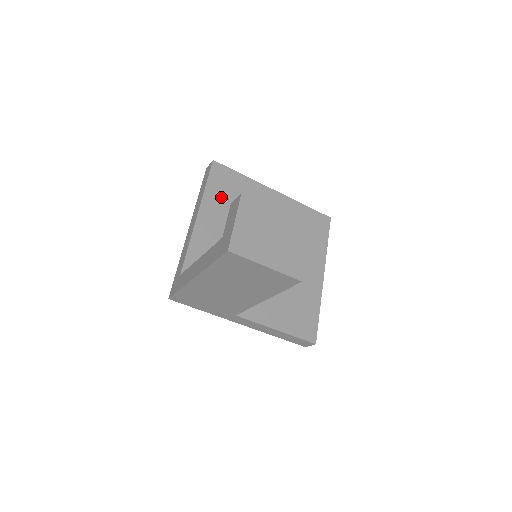
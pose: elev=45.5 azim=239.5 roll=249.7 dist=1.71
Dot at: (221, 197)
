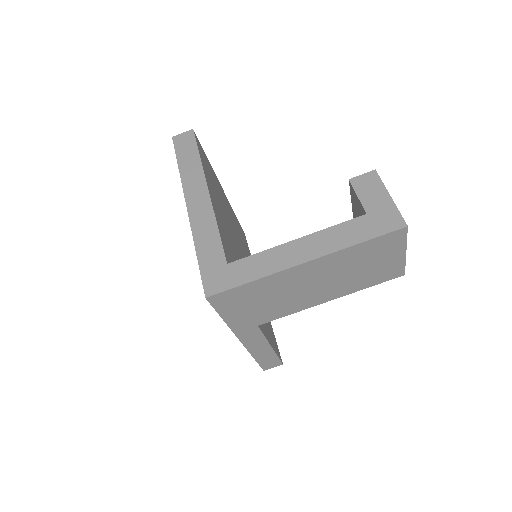
Dot at: (209, 177)
